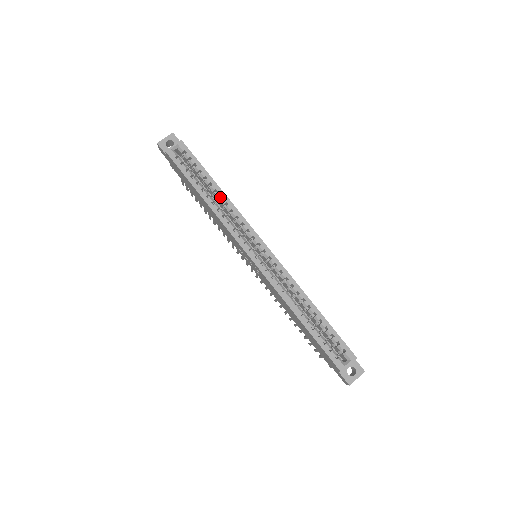
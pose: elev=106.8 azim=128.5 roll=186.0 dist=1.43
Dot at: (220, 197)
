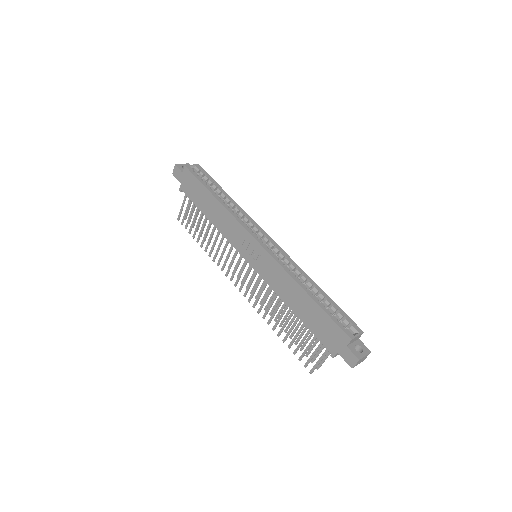
Dot at: (229, 203)
